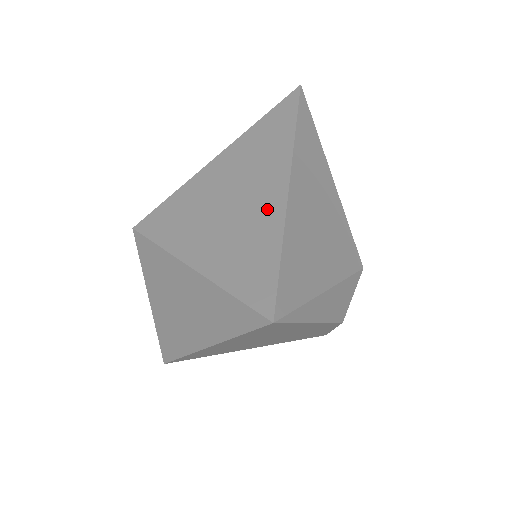
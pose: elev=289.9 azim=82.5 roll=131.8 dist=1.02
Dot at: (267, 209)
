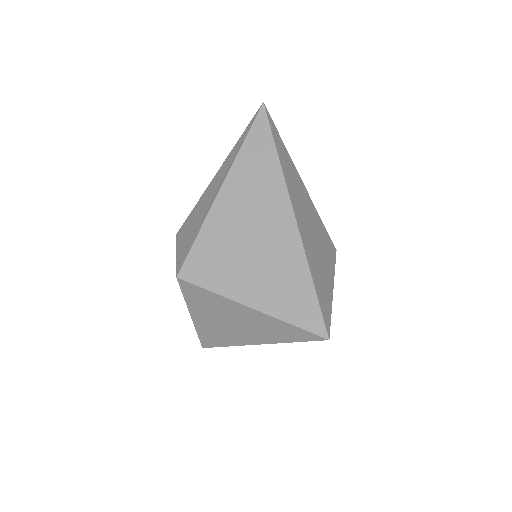
Dot at: (288, 247)
